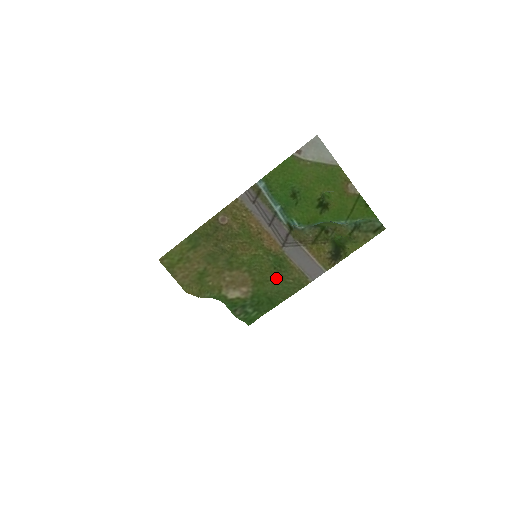
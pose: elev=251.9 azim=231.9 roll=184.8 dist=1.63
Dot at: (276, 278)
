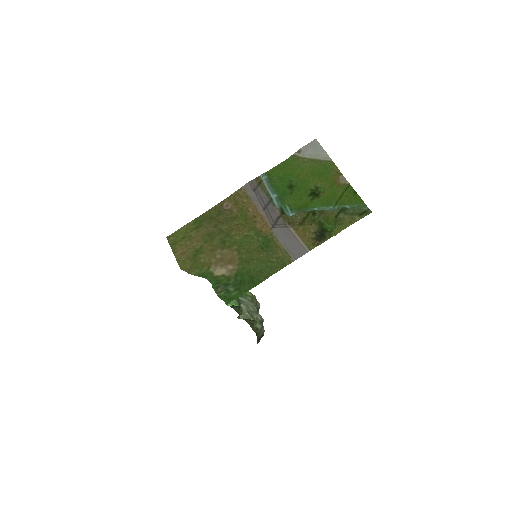
Dot at: (261, 257)
